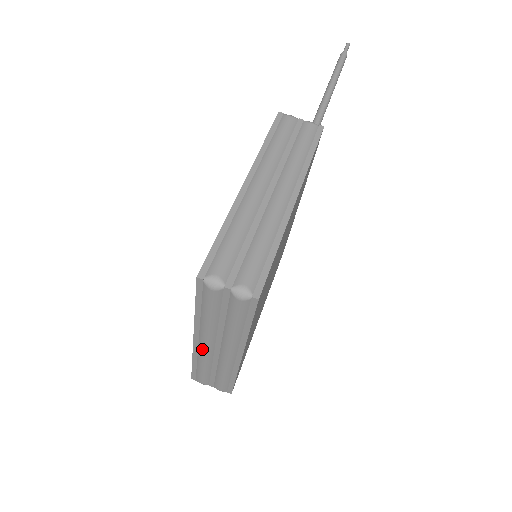
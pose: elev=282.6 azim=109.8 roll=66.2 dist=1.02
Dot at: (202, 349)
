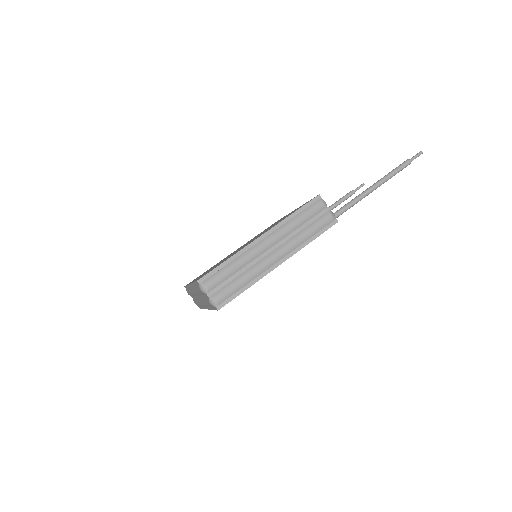
Dot at: occluded
